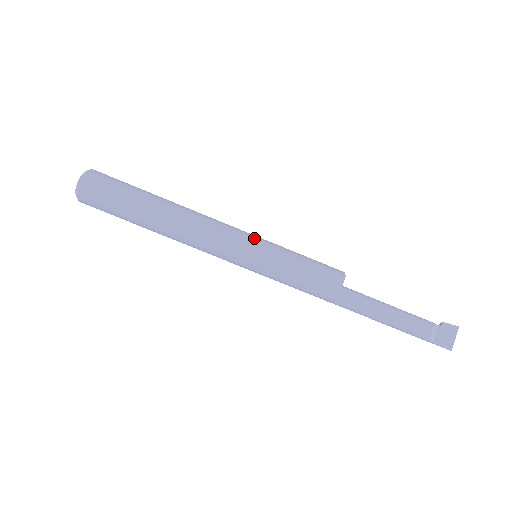
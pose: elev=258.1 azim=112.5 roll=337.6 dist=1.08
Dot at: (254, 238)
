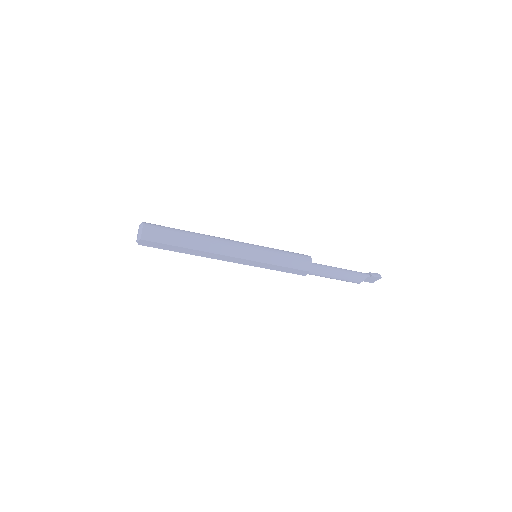
Dot at: (253, 259)
